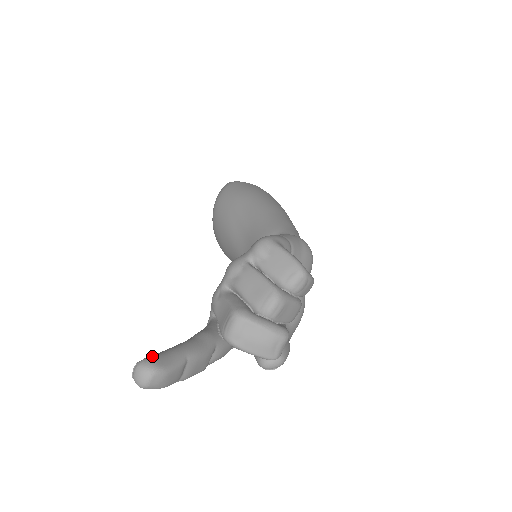
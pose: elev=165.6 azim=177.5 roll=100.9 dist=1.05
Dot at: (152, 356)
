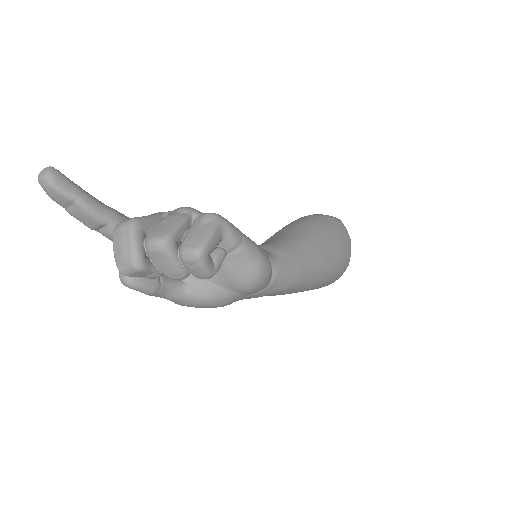
Dot at: (61, 173)
